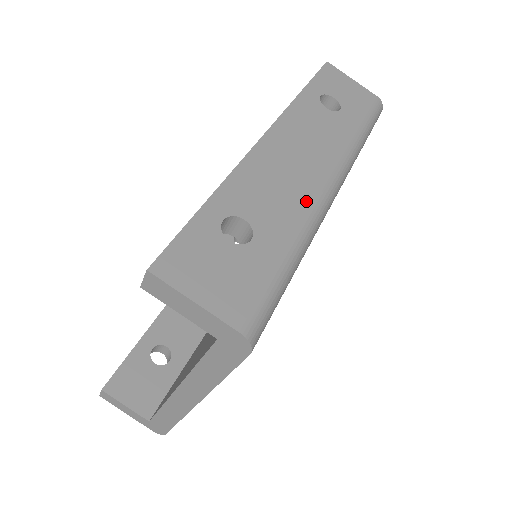
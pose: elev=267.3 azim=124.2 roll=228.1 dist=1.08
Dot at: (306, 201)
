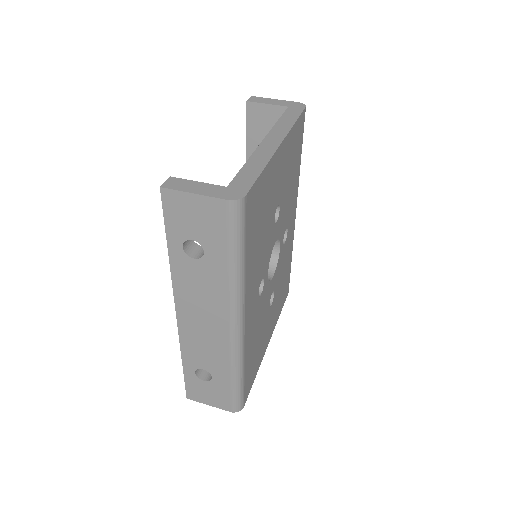
Dot at: occluded
